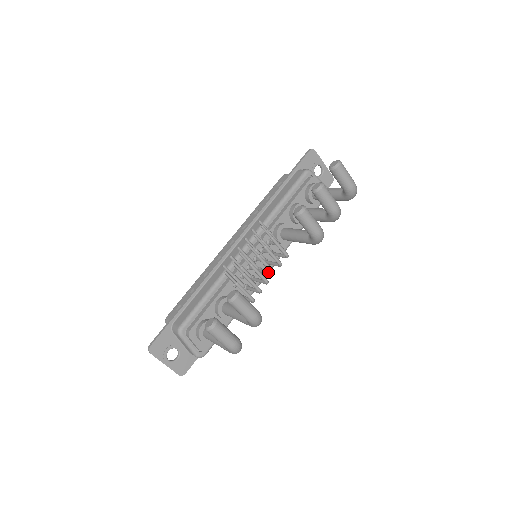
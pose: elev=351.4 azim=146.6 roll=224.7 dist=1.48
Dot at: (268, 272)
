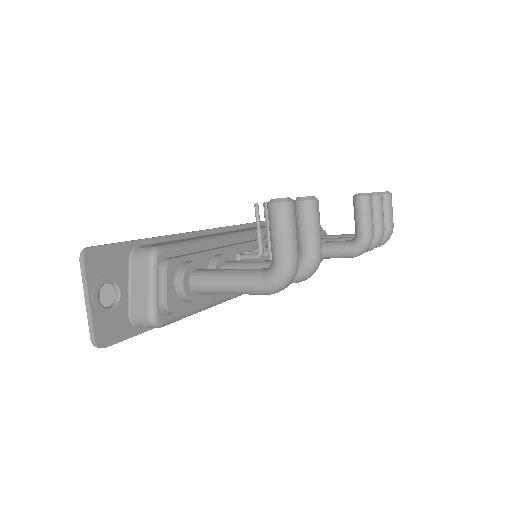
Dot at: occluded
